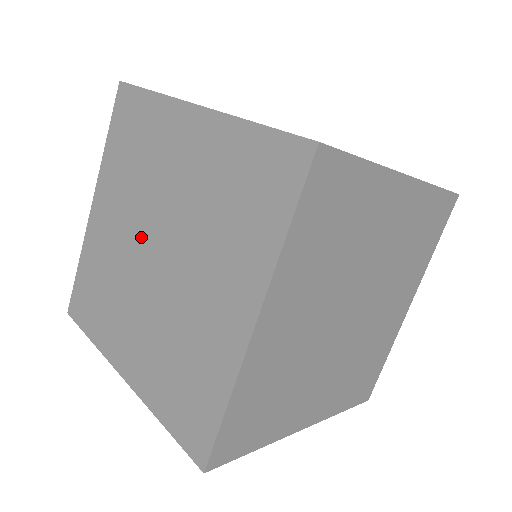
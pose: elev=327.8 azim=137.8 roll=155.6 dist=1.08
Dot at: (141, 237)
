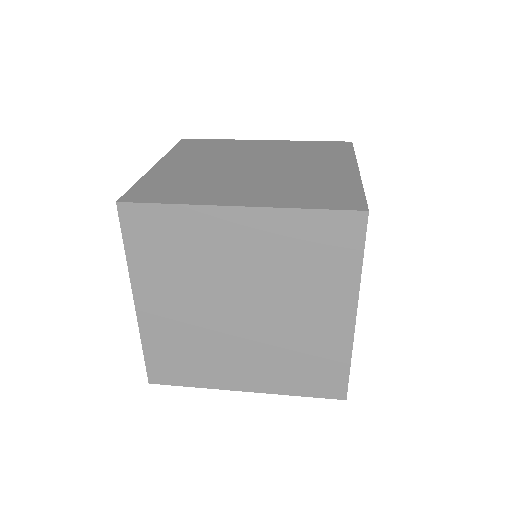
Dot at: (233, 165)
